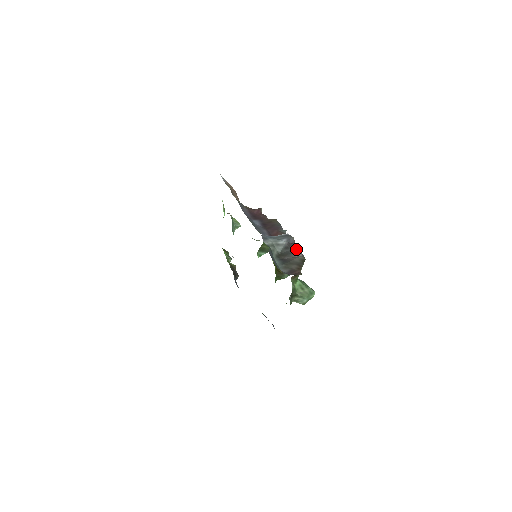
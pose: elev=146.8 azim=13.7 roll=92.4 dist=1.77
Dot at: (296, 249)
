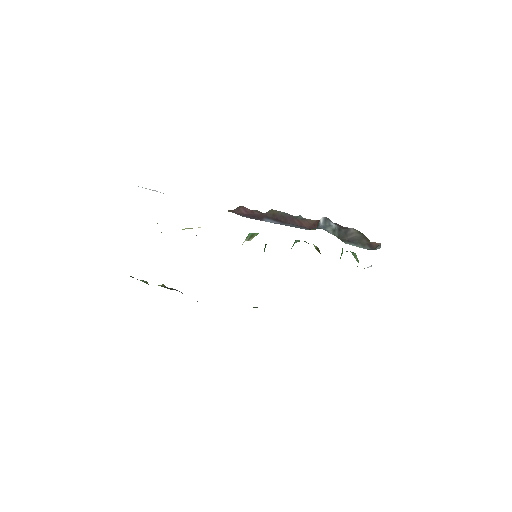
Dot at: (342, 227)
